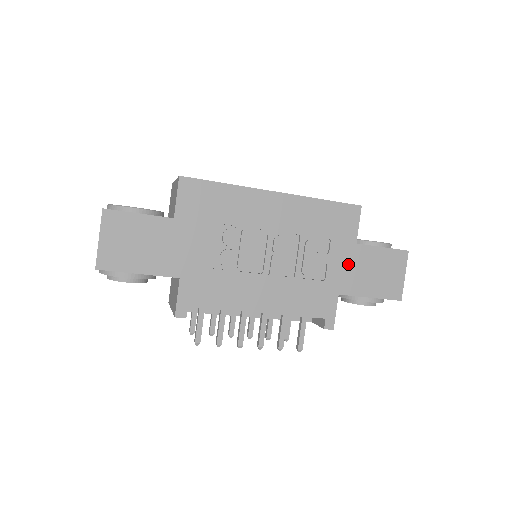
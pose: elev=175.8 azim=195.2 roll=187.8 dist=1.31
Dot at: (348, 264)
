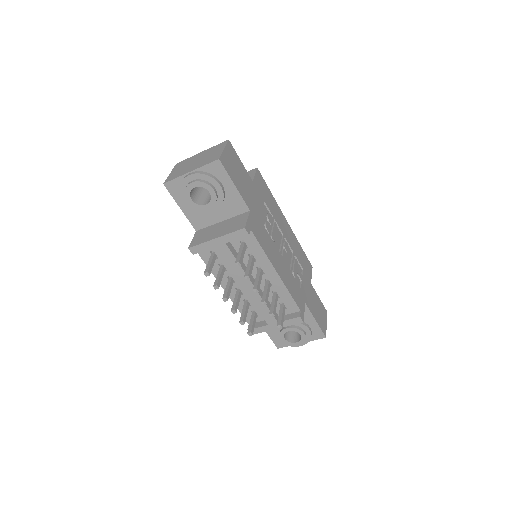
Dot at: (308, 290)
